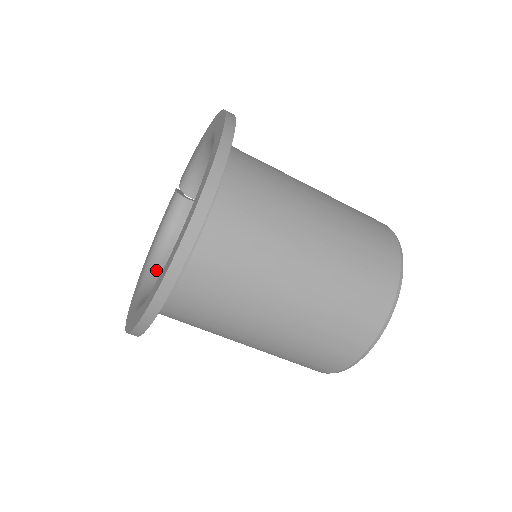
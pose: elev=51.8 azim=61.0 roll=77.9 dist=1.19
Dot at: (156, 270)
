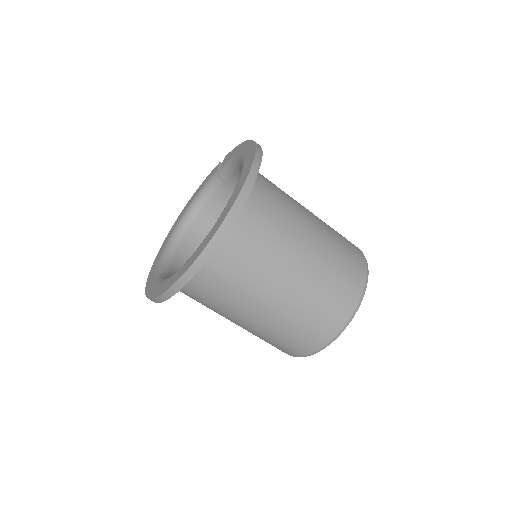
Dot at: (184, 231)
